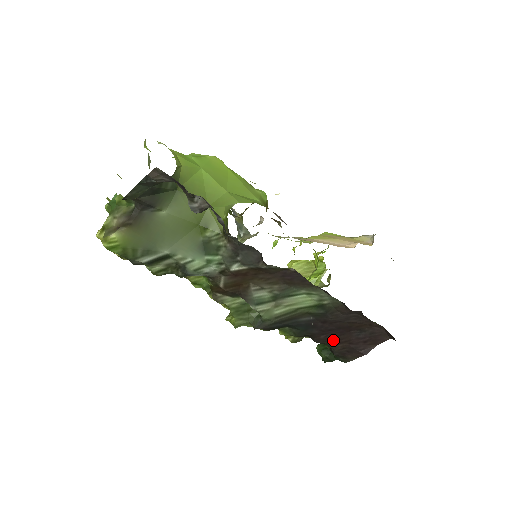
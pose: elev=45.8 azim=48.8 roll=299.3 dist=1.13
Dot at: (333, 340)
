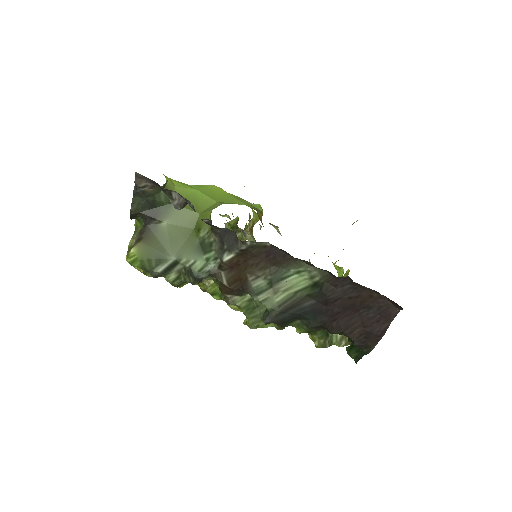
Dot at: (346, 326)
